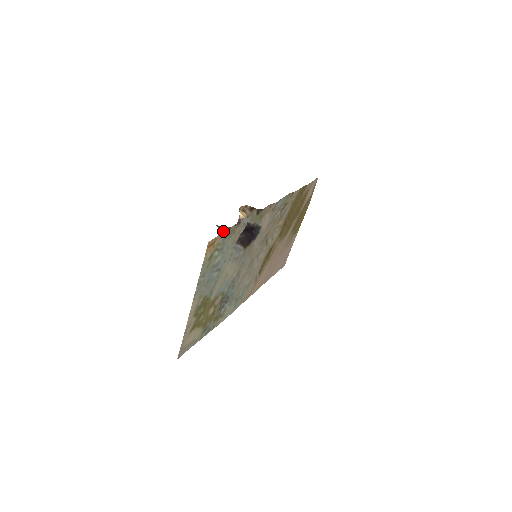
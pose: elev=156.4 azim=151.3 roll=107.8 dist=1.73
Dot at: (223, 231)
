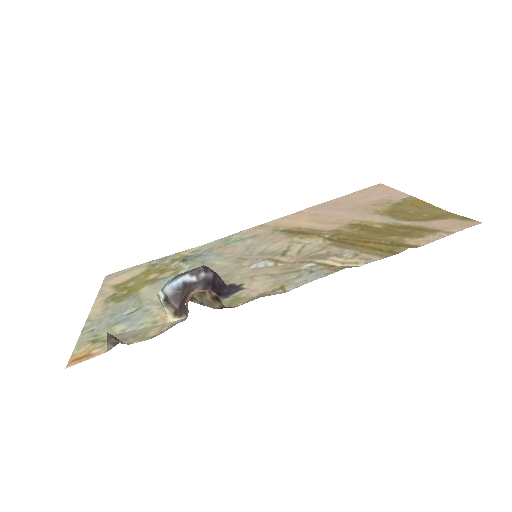
Dot at: (117, 340)
